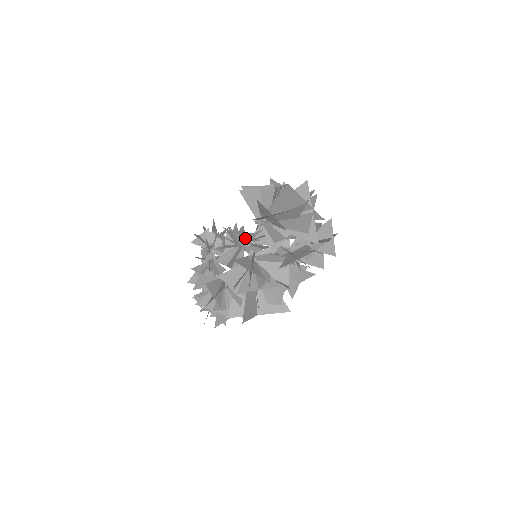
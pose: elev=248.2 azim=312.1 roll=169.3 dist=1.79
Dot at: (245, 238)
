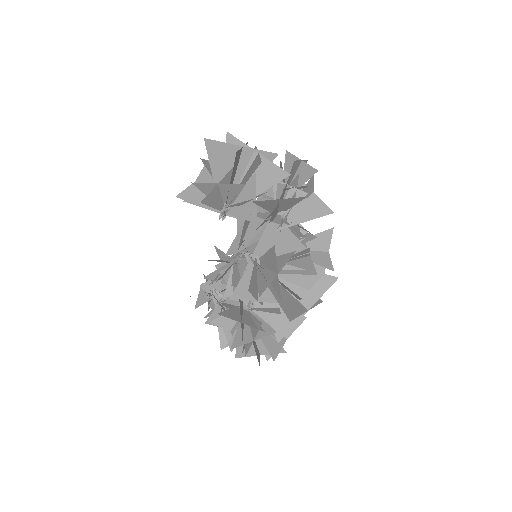
Dot at: (231, 248)
